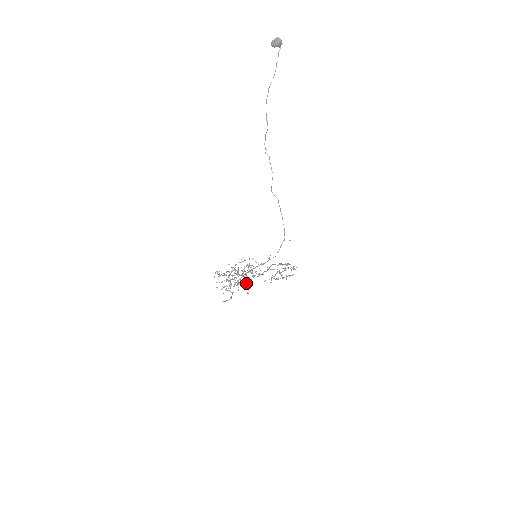
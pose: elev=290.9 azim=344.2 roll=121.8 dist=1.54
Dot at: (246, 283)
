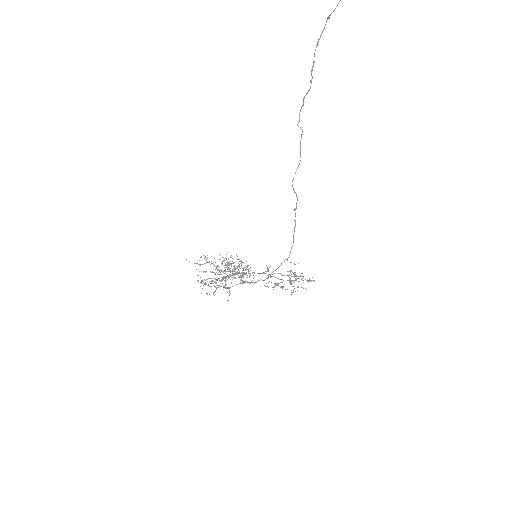
Dot at: (230, 287)
